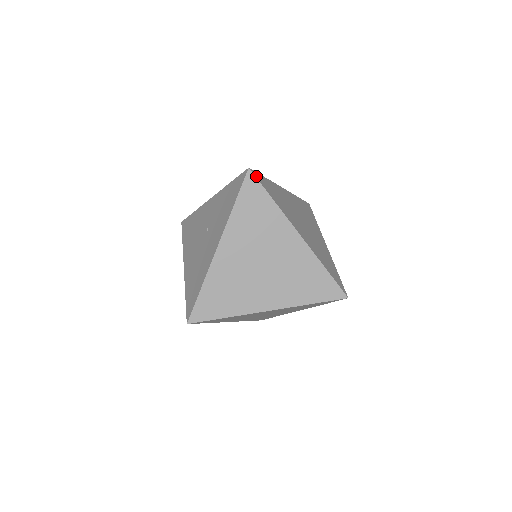
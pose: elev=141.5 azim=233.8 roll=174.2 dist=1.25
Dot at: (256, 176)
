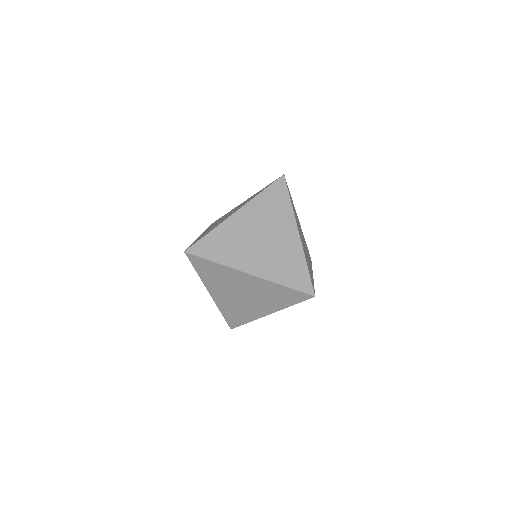
Dot at: (286, 182)
